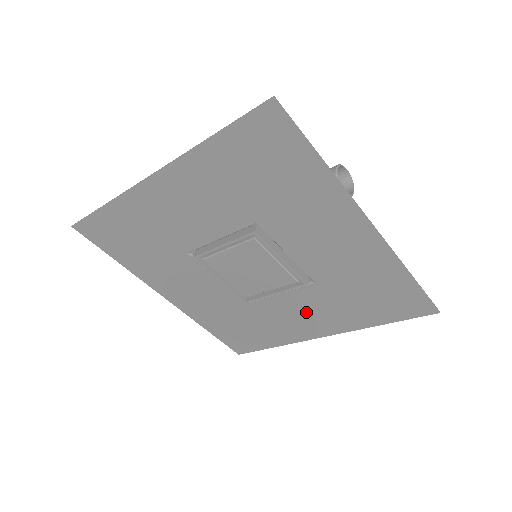
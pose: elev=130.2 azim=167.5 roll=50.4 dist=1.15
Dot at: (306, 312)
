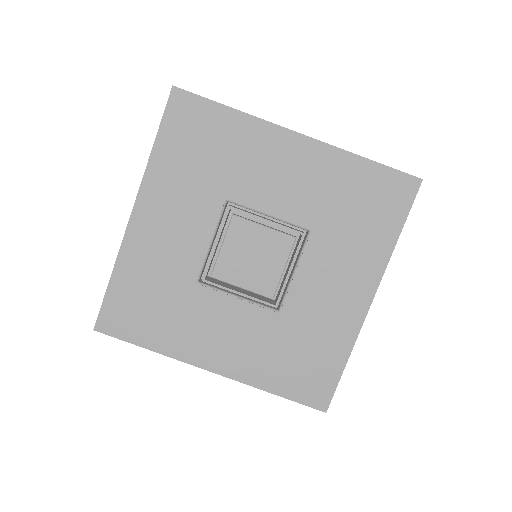
Dot at: (234, 333)
